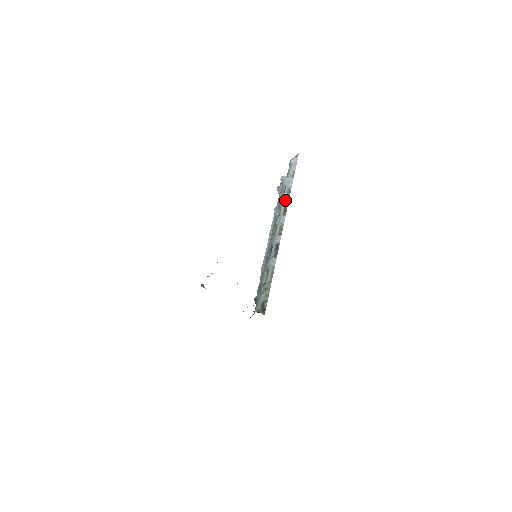
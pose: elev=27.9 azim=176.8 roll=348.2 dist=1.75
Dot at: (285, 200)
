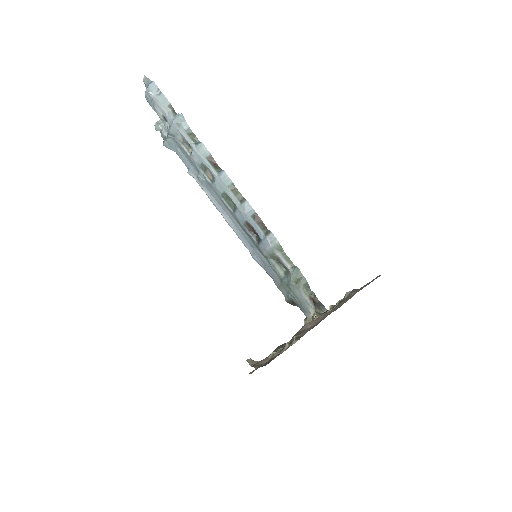
Dot at: (201, 152)
